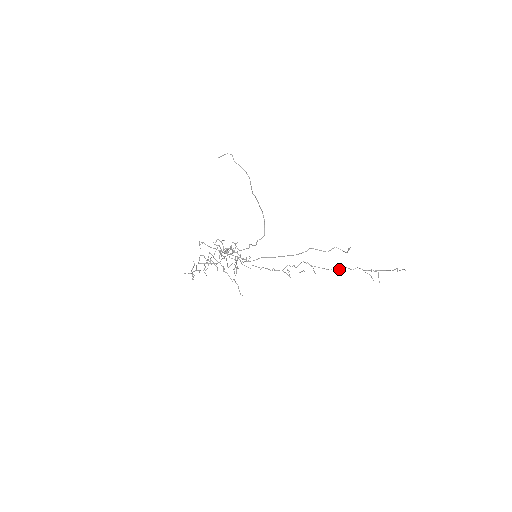
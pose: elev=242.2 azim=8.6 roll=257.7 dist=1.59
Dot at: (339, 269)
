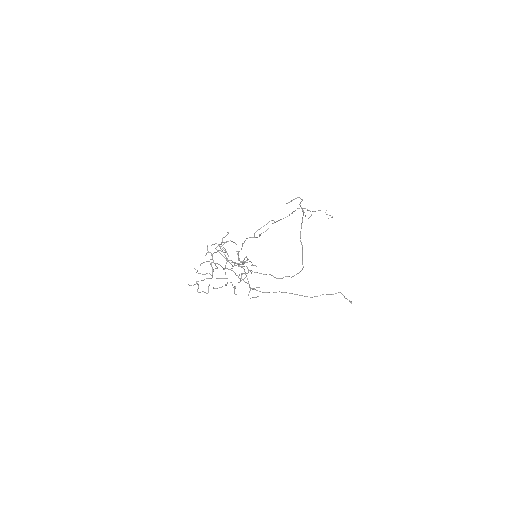
Dot at: occluded
